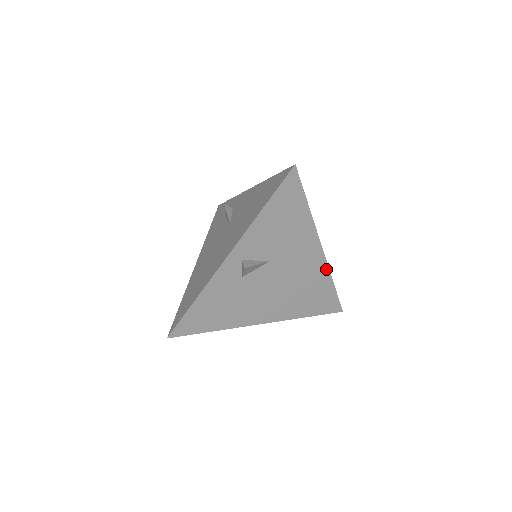
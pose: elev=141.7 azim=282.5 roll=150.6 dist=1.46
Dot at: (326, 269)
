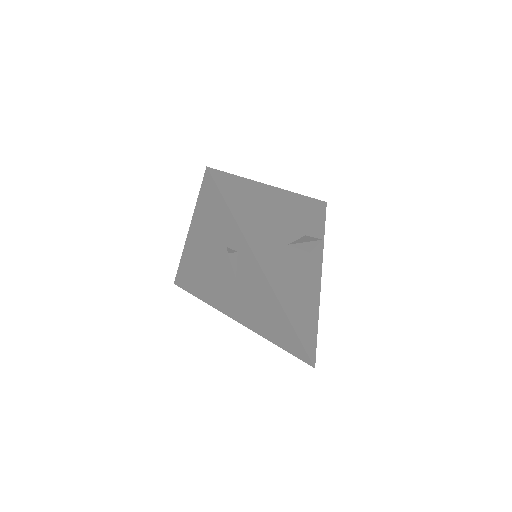
Dot at: (320, 253)
